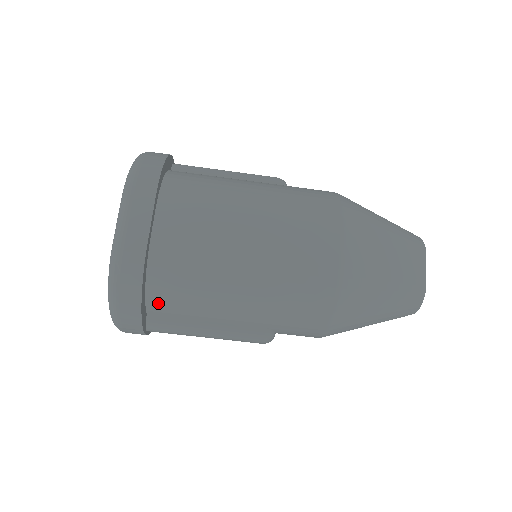
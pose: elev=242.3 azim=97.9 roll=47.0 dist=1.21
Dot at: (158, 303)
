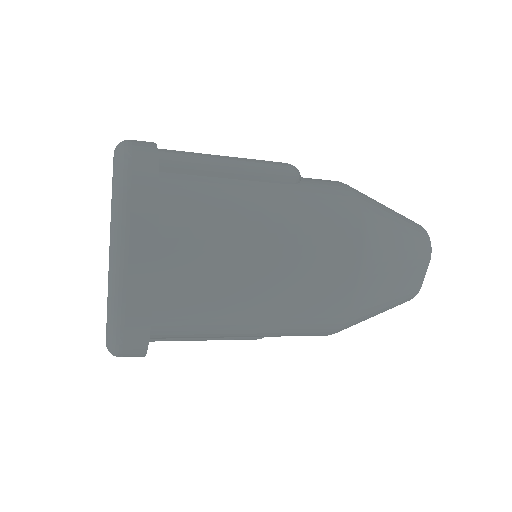
Dot at: (159, 338)
